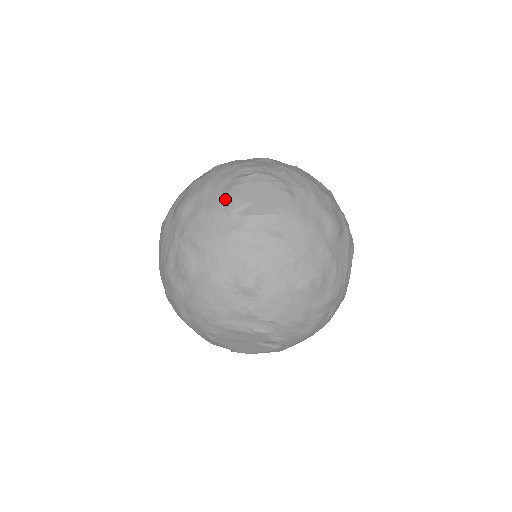
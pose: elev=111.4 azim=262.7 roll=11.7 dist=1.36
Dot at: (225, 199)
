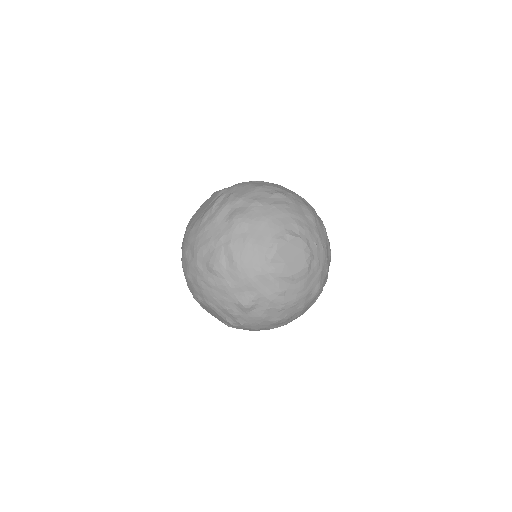
Dot at: (270, 246)
